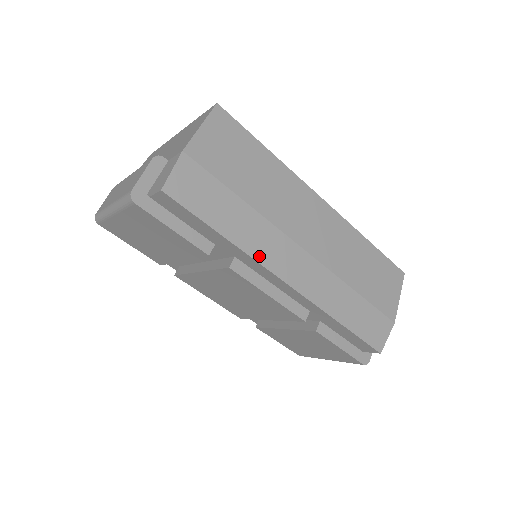
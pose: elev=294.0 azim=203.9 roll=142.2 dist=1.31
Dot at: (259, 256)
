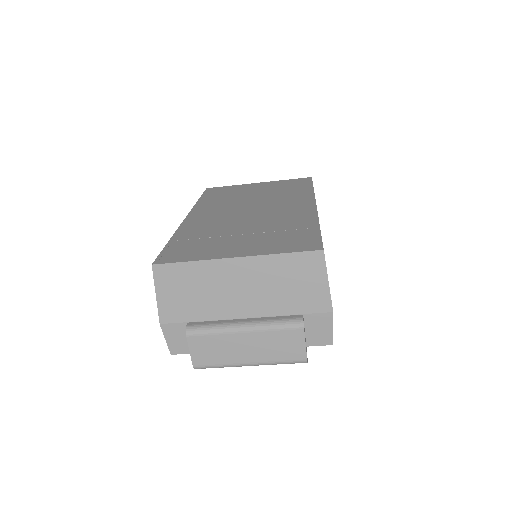
Dot at: occluded
